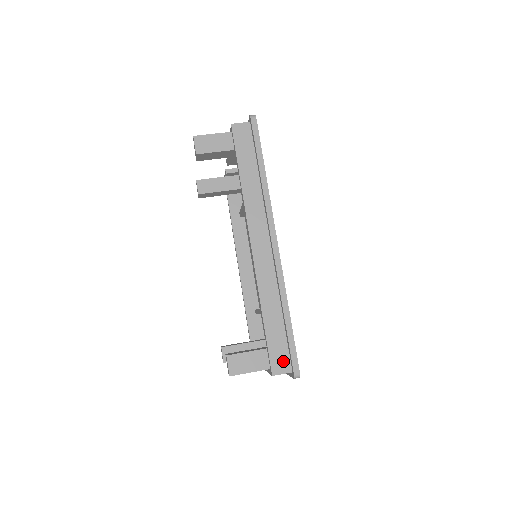
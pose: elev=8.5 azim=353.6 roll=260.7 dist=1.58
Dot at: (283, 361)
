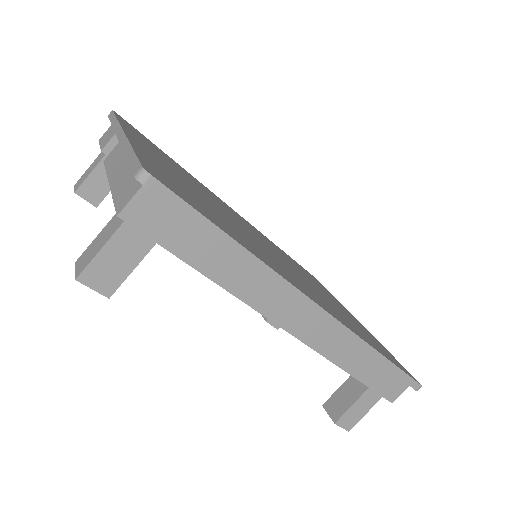
Dot at: (396, 386)
